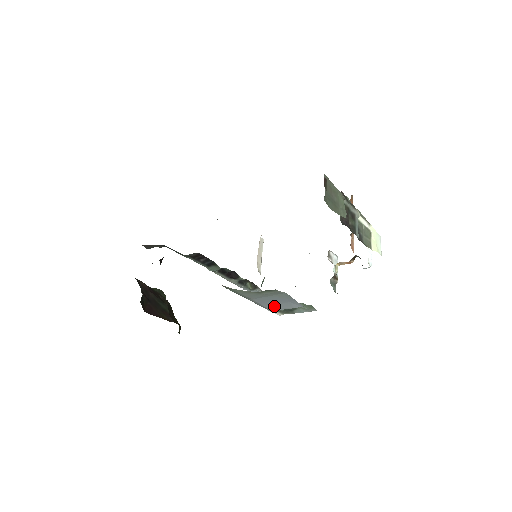
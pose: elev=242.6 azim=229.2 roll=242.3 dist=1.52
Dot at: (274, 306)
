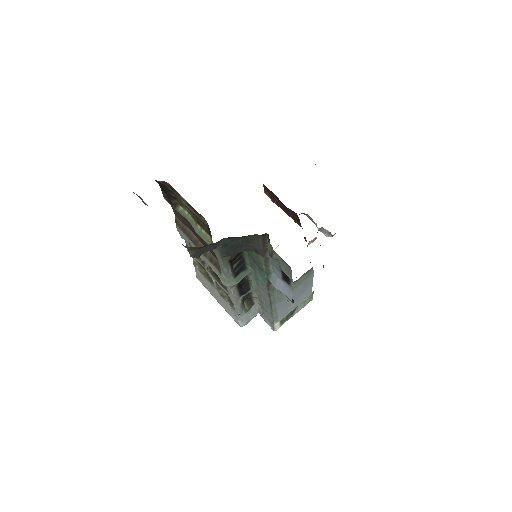
Dot at: (289, 308)
